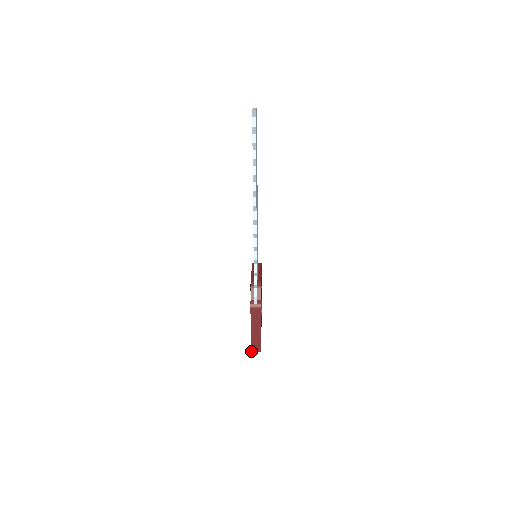
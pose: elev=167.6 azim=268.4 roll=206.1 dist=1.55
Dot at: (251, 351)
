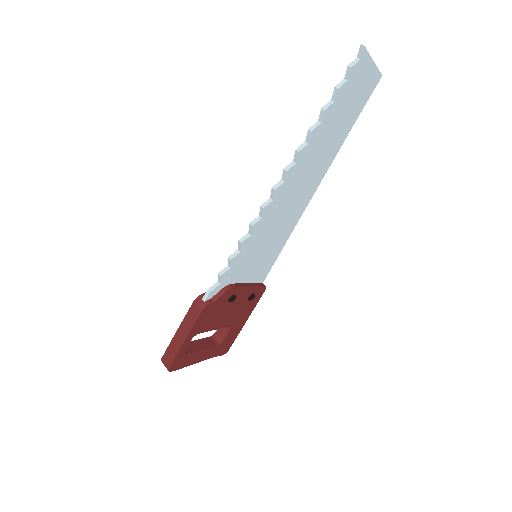
Dot at: (161, 359)
